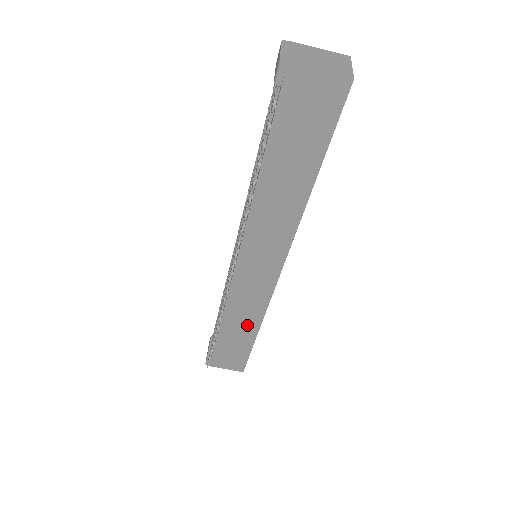
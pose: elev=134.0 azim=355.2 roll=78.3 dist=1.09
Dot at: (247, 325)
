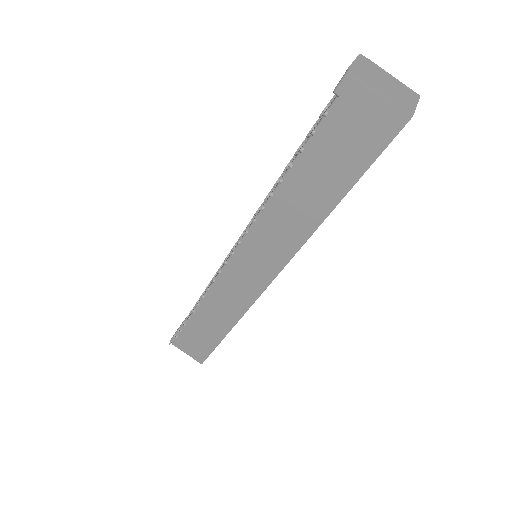
Dot at: (222, 319)
